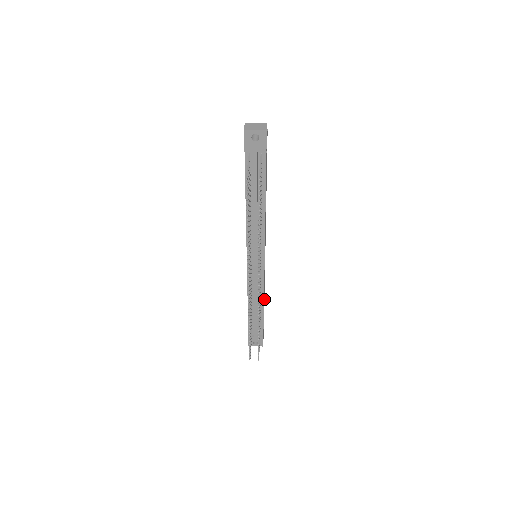
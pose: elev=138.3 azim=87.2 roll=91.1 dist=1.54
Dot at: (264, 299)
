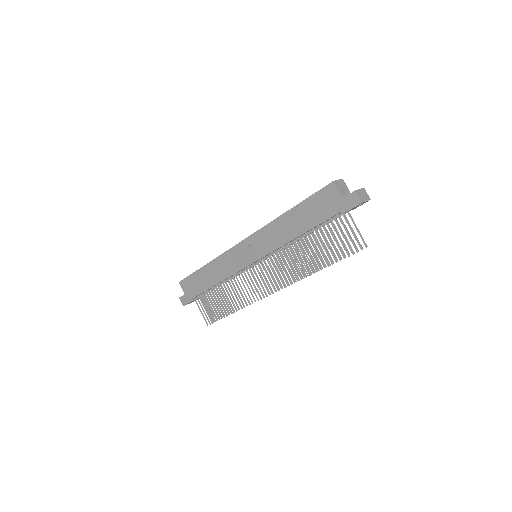
Dot at: occluded
